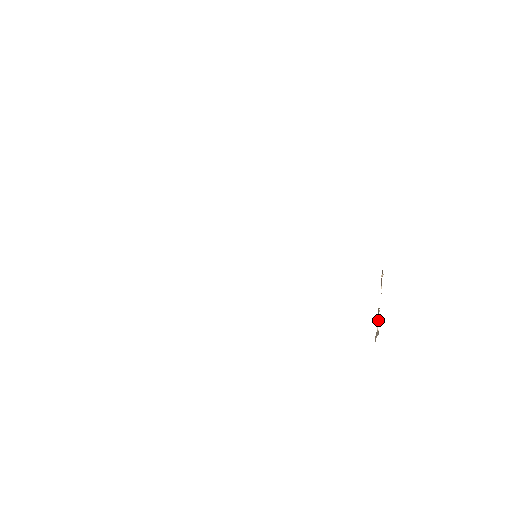
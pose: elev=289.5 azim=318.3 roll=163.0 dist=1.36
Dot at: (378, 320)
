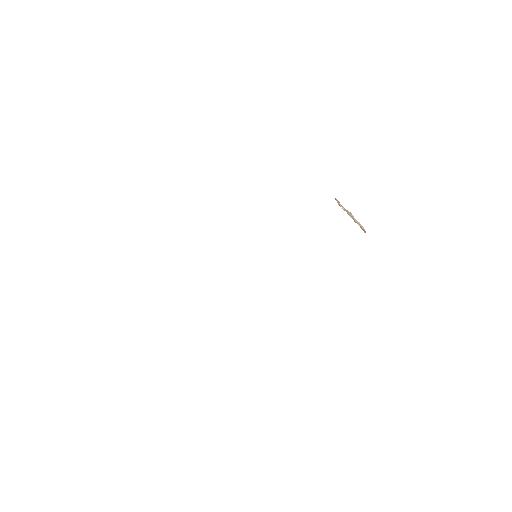
Dot at: (356, 220)
